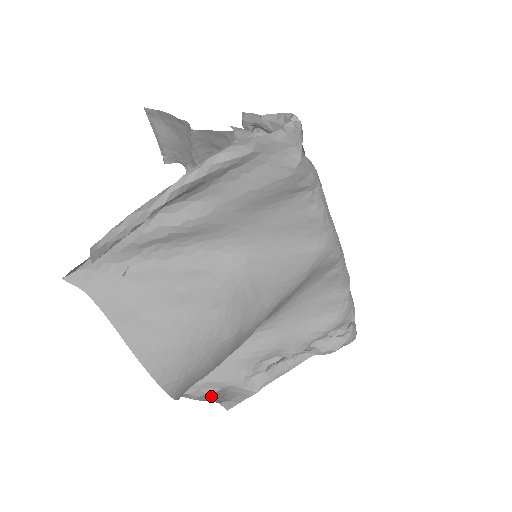
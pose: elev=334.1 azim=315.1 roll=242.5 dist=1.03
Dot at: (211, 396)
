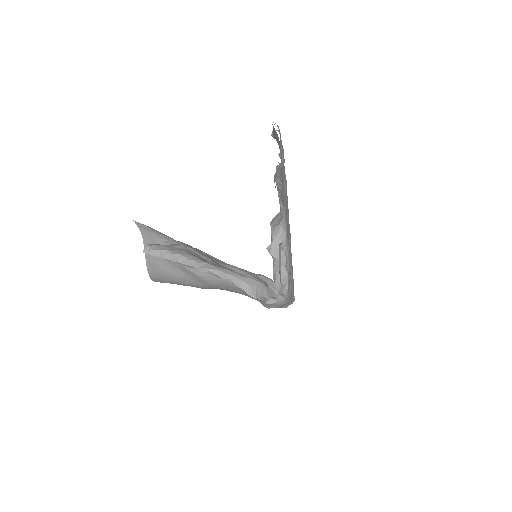
Dot at: occluded
